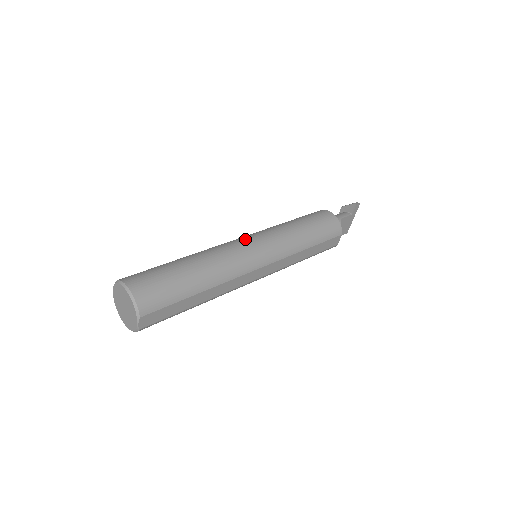
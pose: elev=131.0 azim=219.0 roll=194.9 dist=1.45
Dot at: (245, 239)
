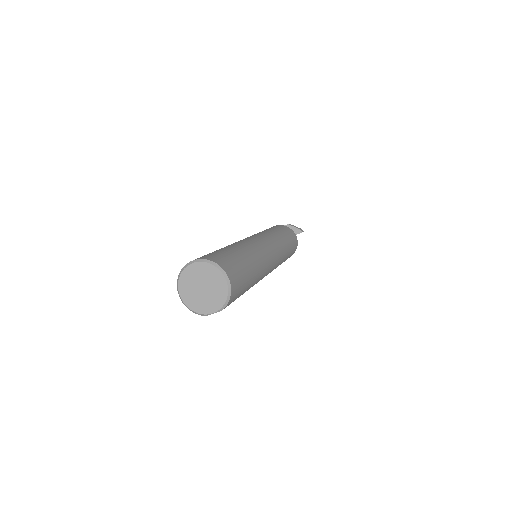
Dot at: (269, 245)
